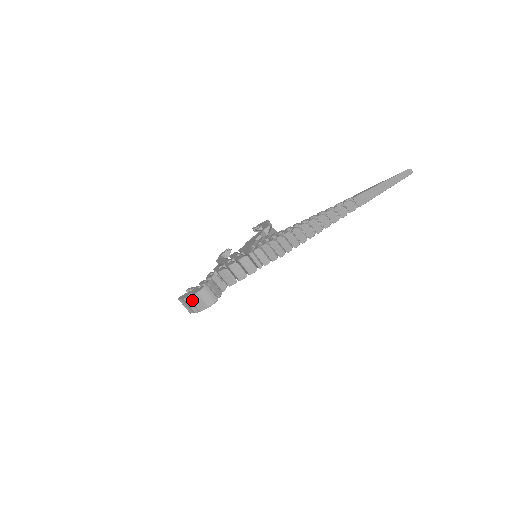
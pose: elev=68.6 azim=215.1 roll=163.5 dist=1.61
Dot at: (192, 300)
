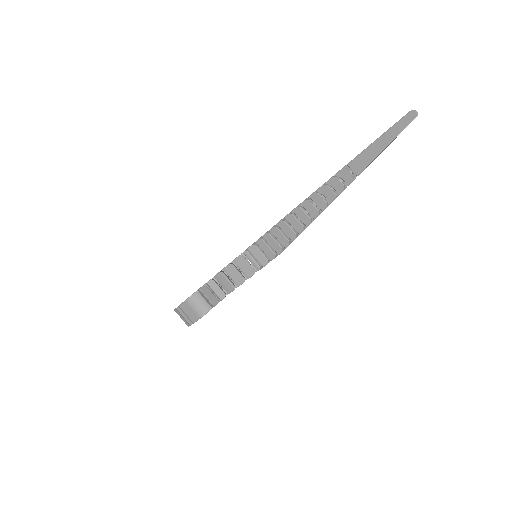
Dot at: (183, 309)
